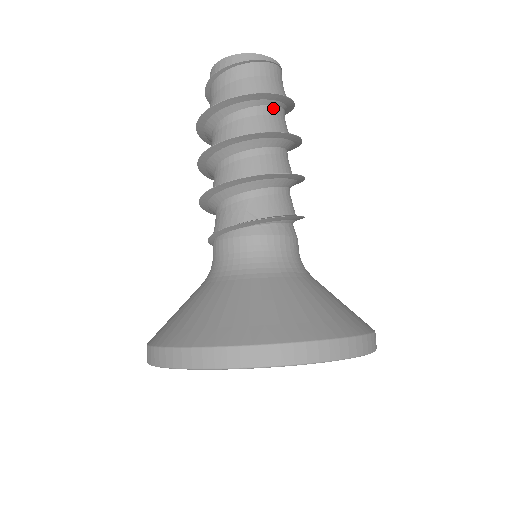
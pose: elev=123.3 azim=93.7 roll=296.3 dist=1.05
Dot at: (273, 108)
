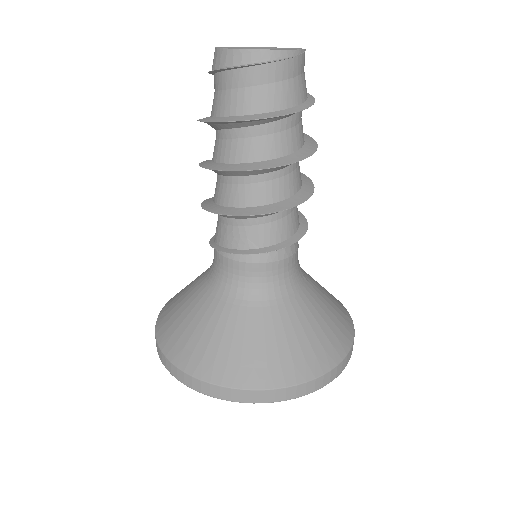
Dot at: (287, 120)
